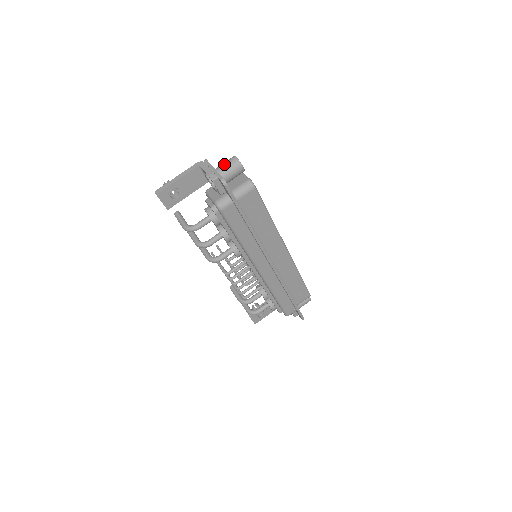
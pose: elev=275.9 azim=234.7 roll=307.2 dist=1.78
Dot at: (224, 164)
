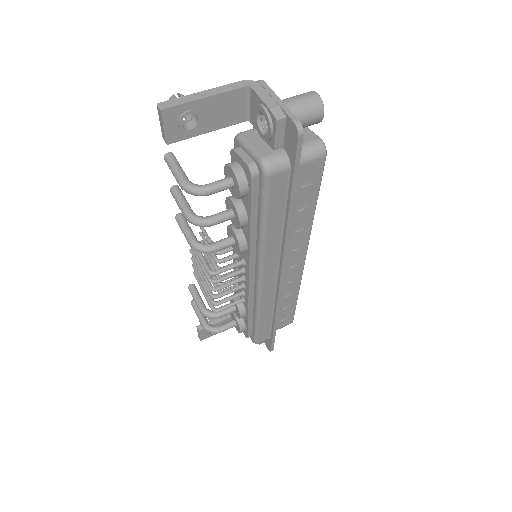
Dot at: (296, 98)
